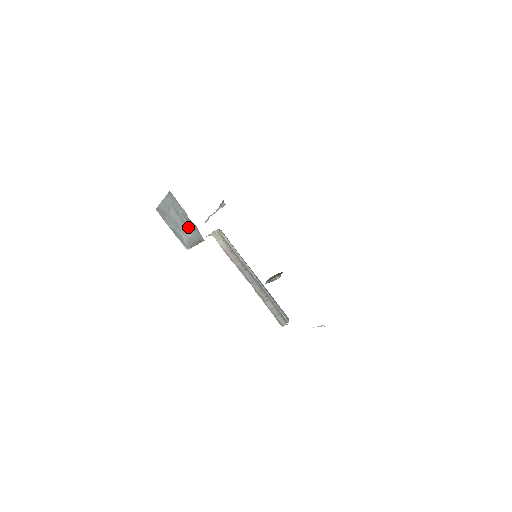
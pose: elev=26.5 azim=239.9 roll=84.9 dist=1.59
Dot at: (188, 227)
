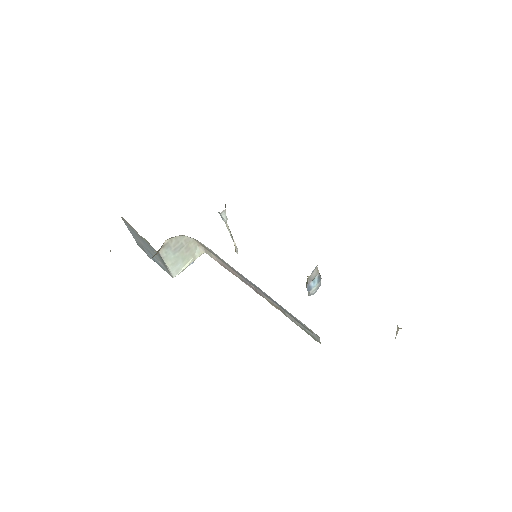
Dot at: (149, 247)
